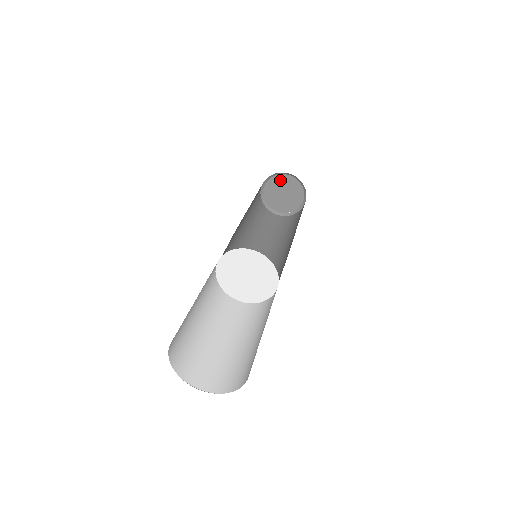
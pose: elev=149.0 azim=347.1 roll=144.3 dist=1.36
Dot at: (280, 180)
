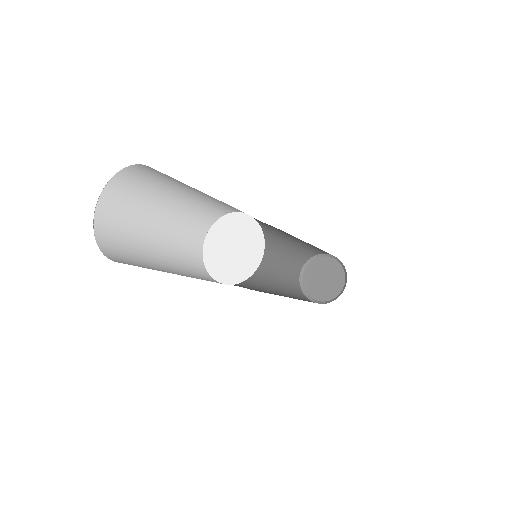
Dot at: (316, 265)
